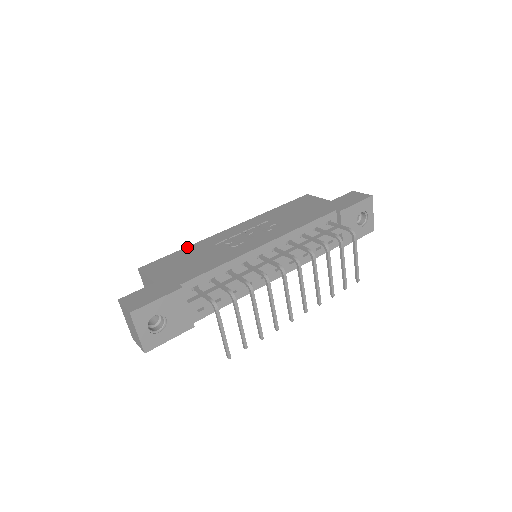
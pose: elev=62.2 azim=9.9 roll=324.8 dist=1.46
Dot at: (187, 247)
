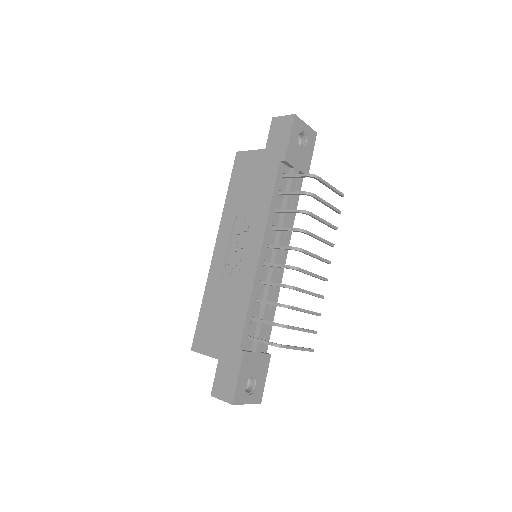
Dot at: (203, 299)
